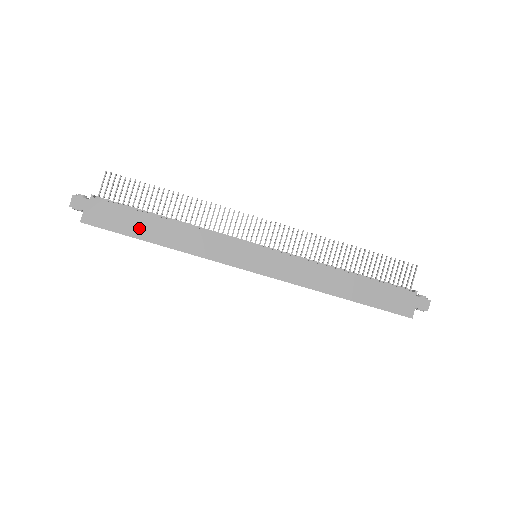
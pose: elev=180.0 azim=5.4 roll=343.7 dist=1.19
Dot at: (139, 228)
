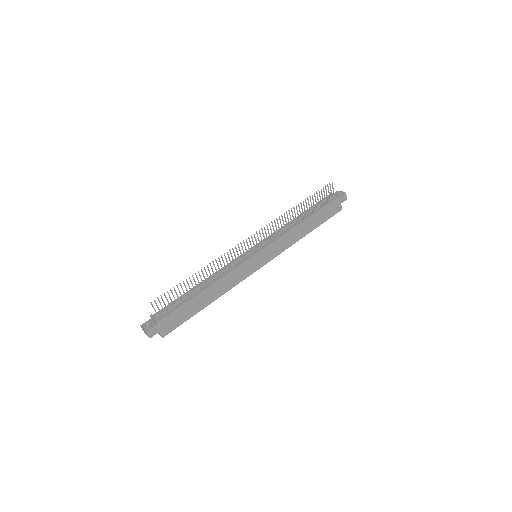
Dot at: (194, 308)
